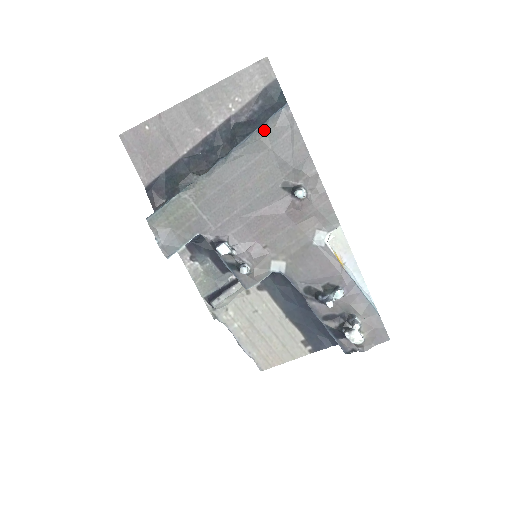
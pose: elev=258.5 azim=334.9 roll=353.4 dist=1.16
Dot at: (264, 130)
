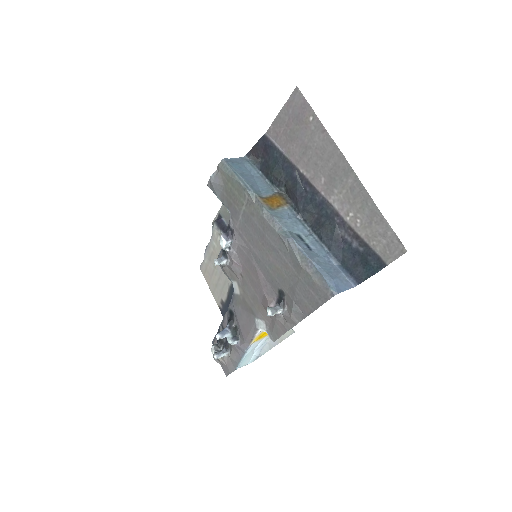
Dot at: (311, 270)
